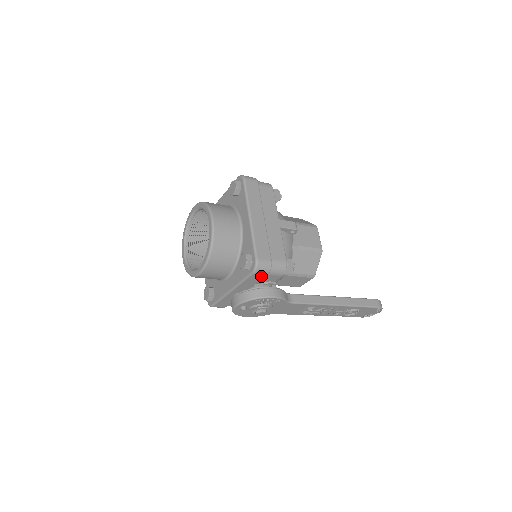
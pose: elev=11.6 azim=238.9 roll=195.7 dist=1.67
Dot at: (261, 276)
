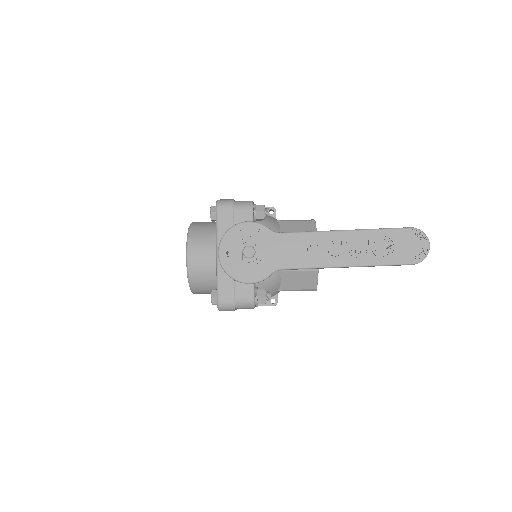
Dot at: (228, 212)
